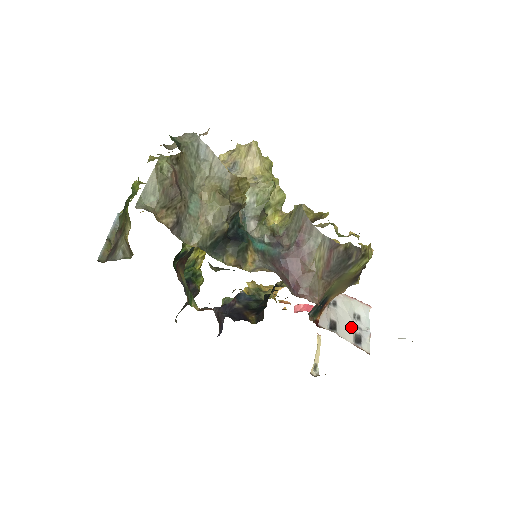
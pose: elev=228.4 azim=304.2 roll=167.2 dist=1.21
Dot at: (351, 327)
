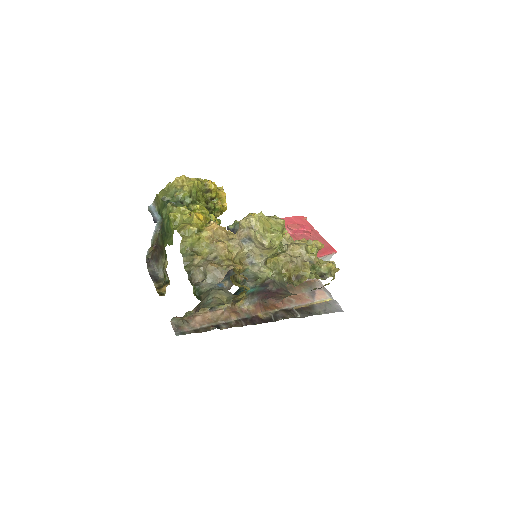
Dot at: occluded
